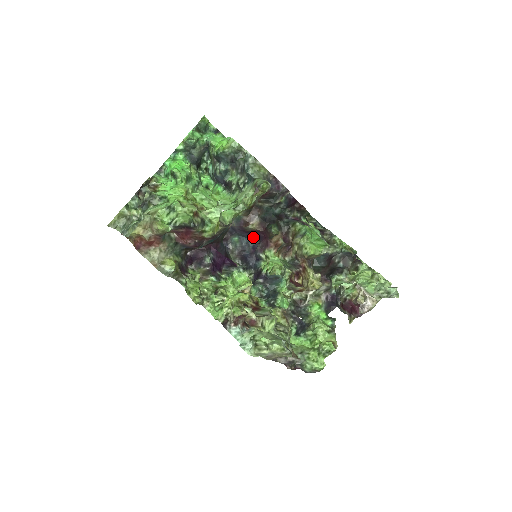
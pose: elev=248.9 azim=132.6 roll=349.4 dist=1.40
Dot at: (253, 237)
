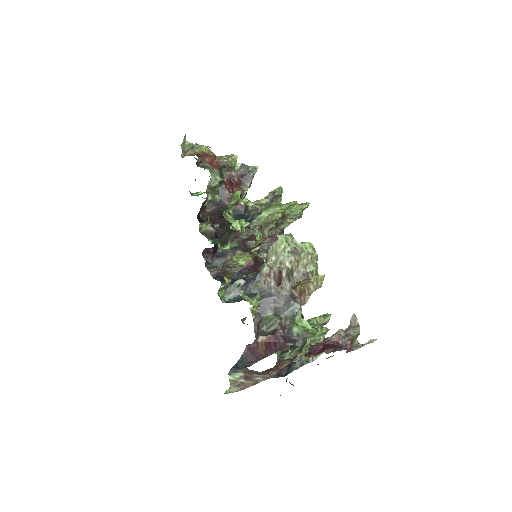
Dot at: (234, 272)
